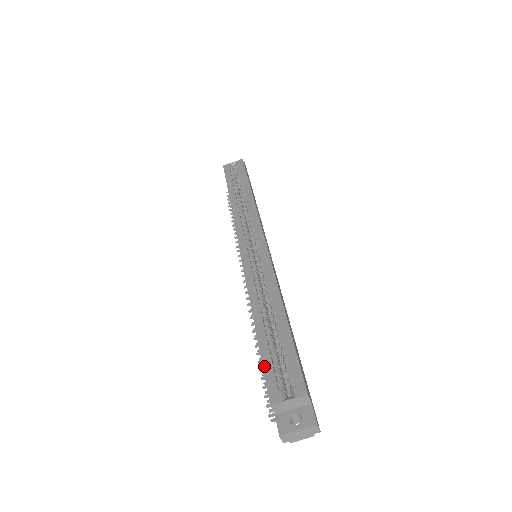
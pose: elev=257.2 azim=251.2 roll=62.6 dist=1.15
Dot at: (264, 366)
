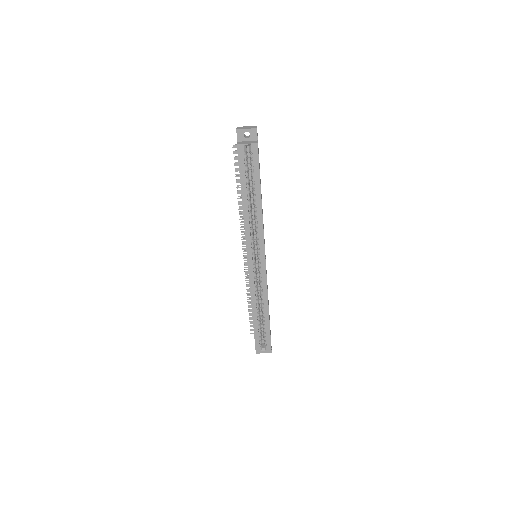
Dot at: (255, 336)
